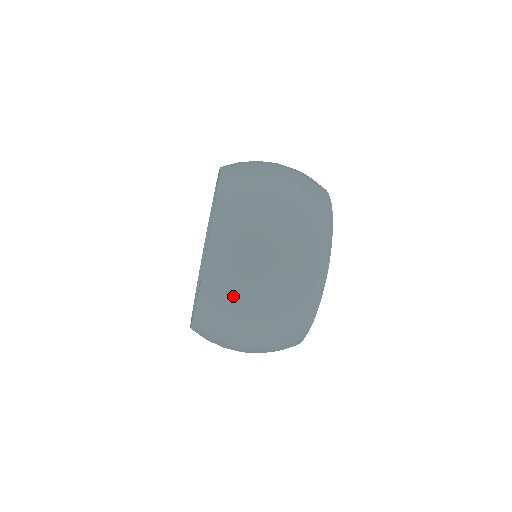
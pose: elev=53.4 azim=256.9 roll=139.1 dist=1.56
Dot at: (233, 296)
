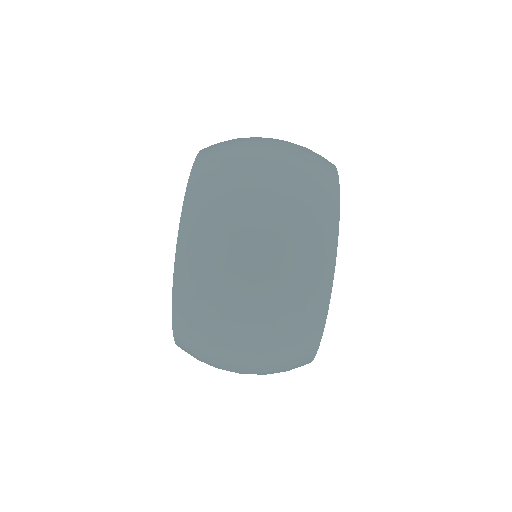
Dot at: (229, 175)
